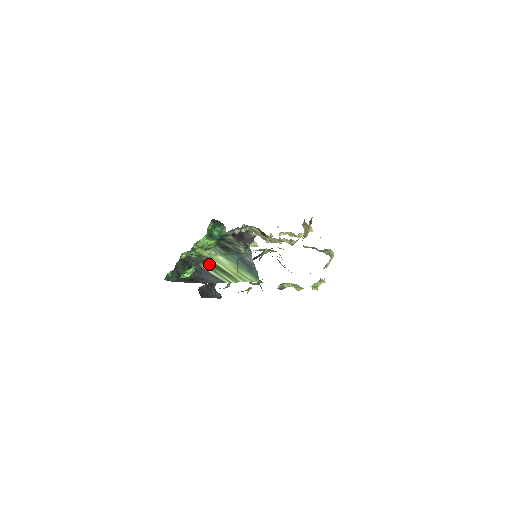
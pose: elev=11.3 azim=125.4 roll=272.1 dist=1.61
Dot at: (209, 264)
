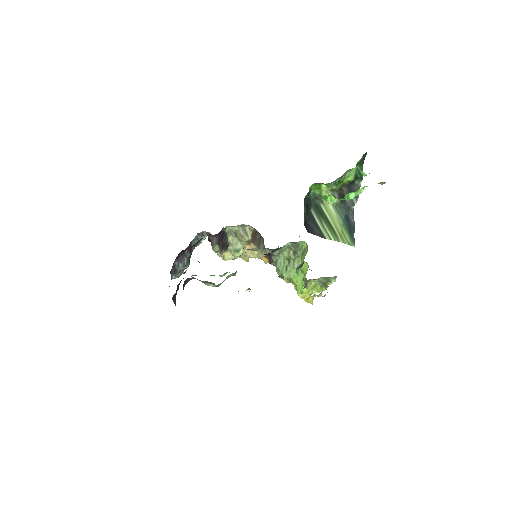
Dot at: (319, 211)
